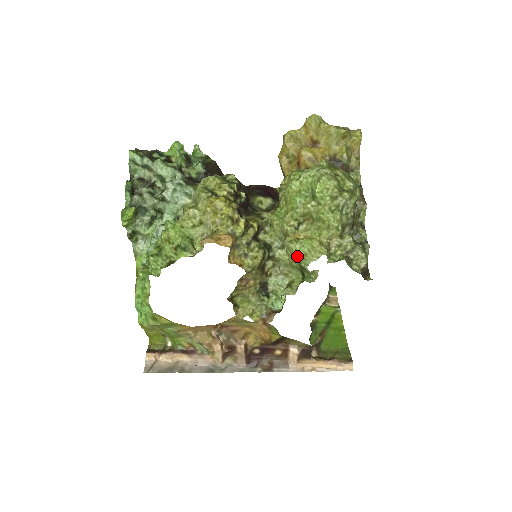
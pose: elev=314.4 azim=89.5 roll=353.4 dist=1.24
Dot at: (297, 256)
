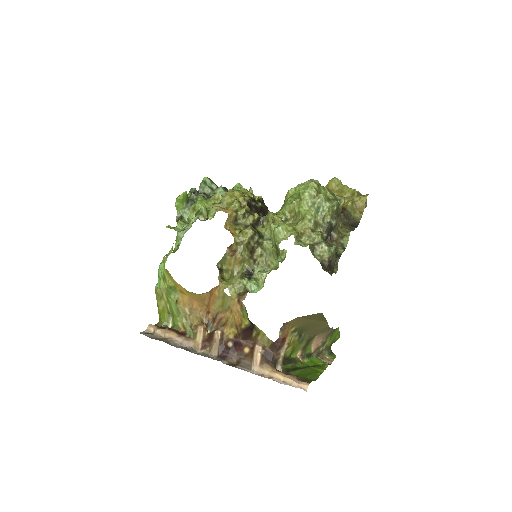
Dot at: (274, 235)
